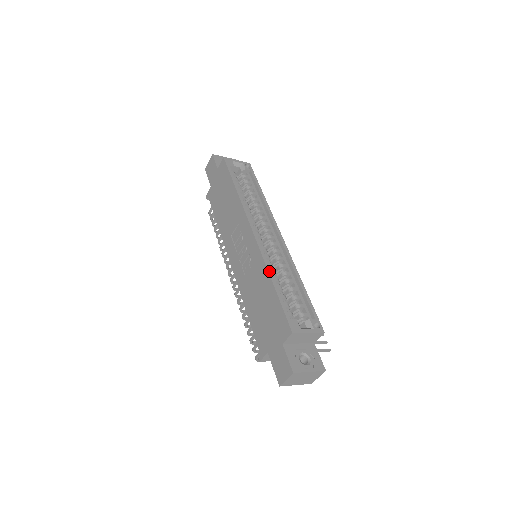
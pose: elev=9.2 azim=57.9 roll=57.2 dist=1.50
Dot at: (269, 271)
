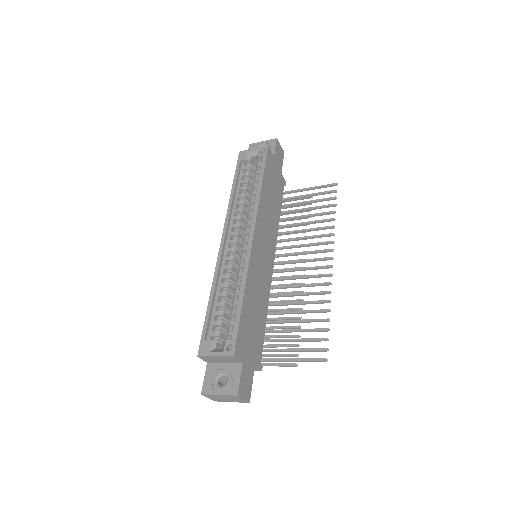
Dot at: (212, 286)
